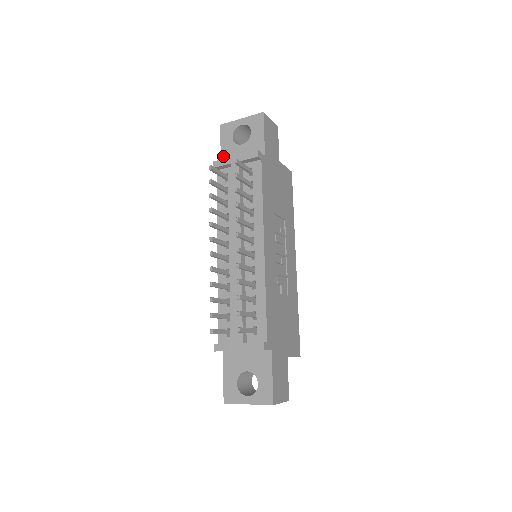
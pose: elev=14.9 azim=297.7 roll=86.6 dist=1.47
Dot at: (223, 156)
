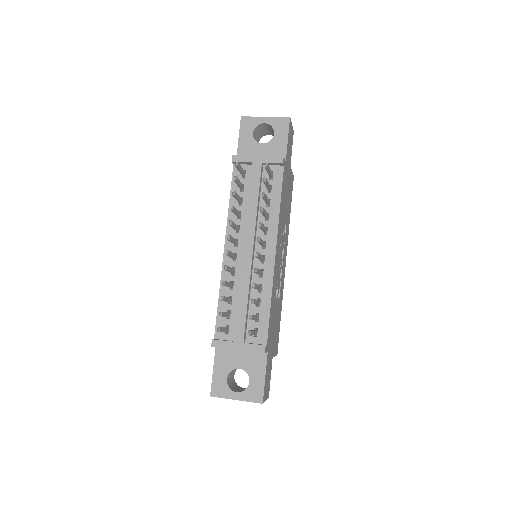
Dot at: (240, 150)
